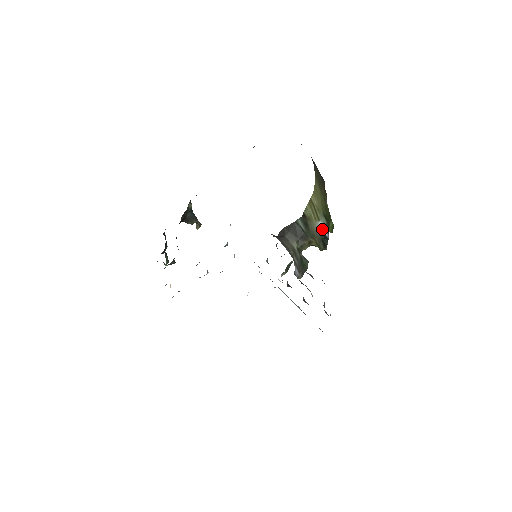
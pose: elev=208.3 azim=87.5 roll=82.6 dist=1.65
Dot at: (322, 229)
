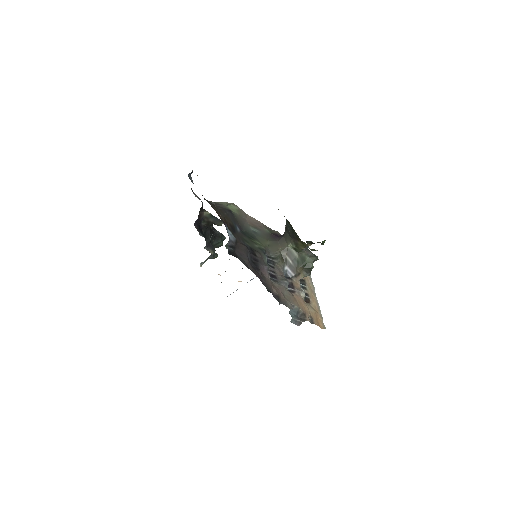
Dot at: occluded
